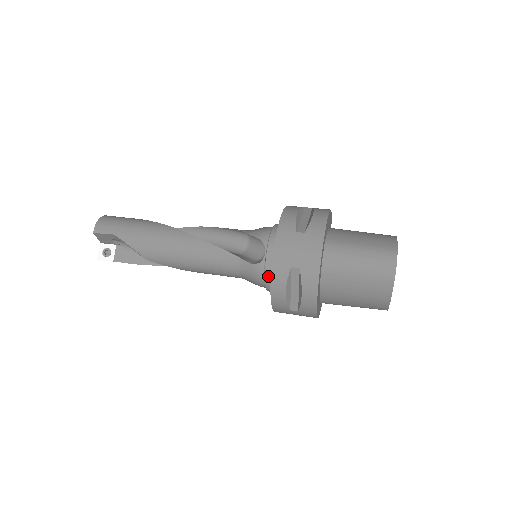
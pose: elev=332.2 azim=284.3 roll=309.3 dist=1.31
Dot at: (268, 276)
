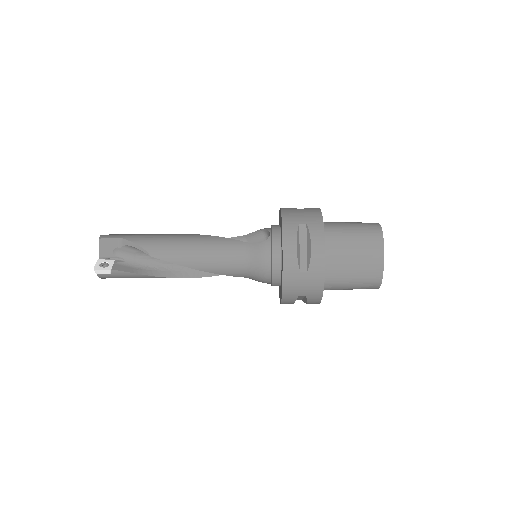
Dot at: (275, 248)
